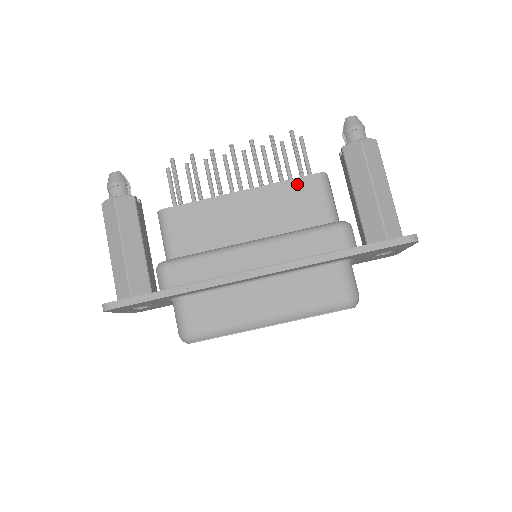
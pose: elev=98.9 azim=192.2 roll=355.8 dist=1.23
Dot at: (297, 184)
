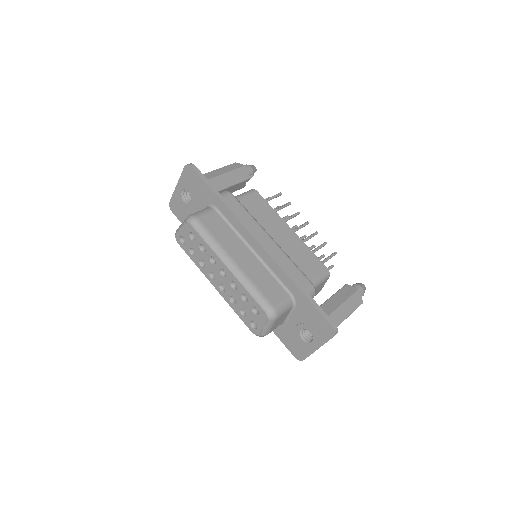
Dot at: (315, 259)
